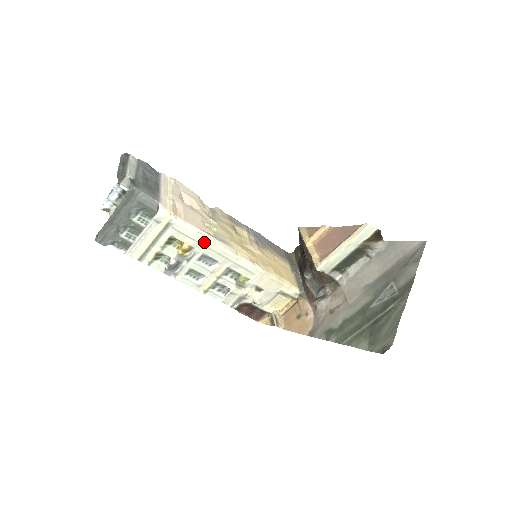
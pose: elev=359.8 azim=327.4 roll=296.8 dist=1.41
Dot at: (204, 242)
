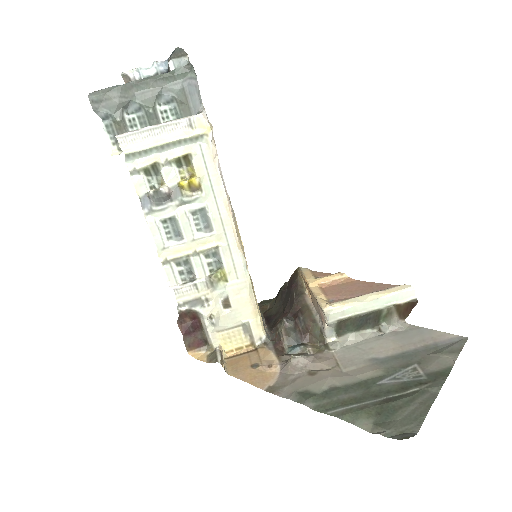
Dot at: (218, 193)
